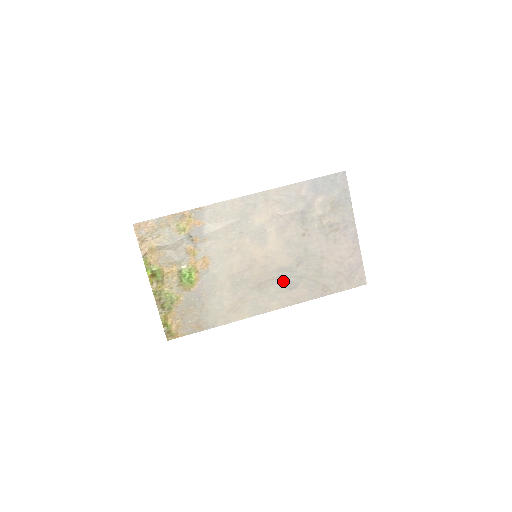
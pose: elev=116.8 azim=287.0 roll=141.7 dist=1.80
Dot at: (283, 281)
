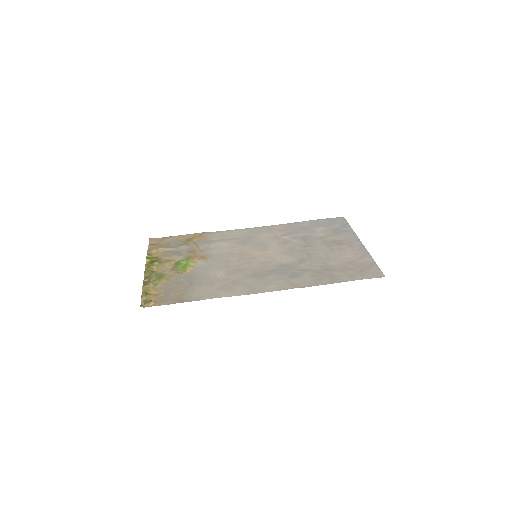
Dot at: (284, 272)
